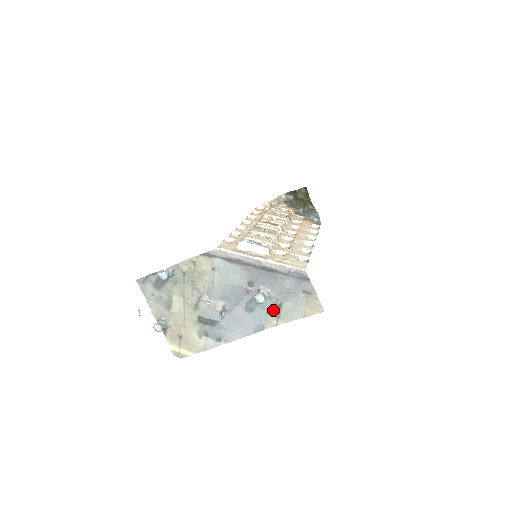
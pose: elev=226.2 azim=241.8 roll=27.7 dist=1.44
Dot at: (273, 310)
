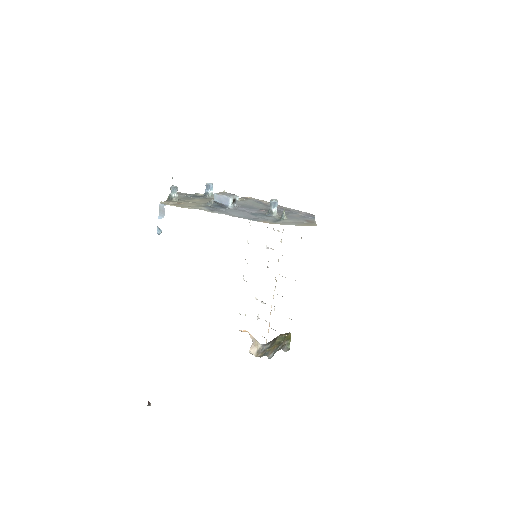
Dot at: (273, 220)
